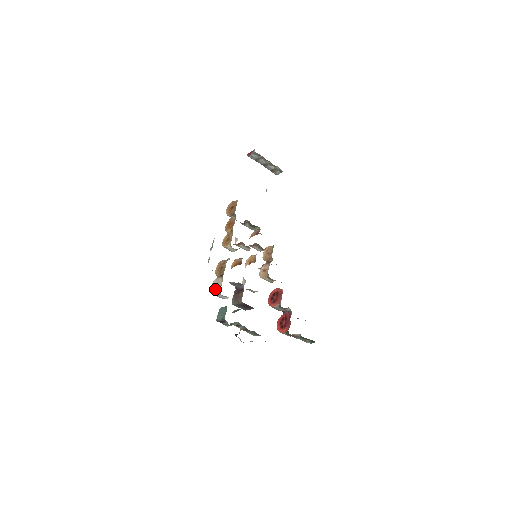
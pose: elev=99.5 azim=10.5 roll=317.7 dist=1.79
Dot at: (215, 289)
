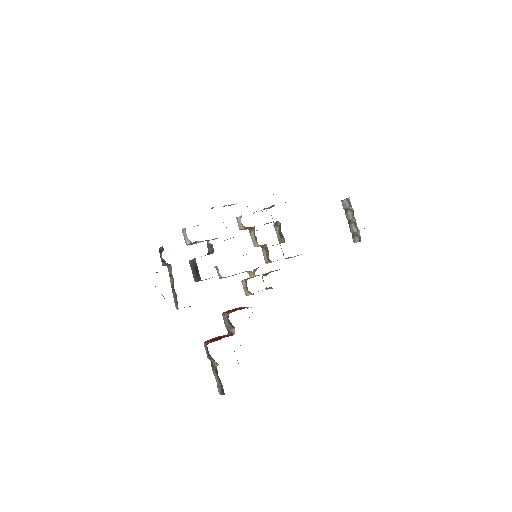
Dot at: occluded
